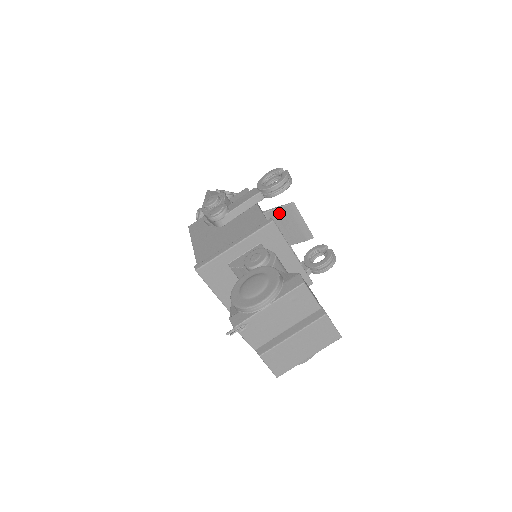
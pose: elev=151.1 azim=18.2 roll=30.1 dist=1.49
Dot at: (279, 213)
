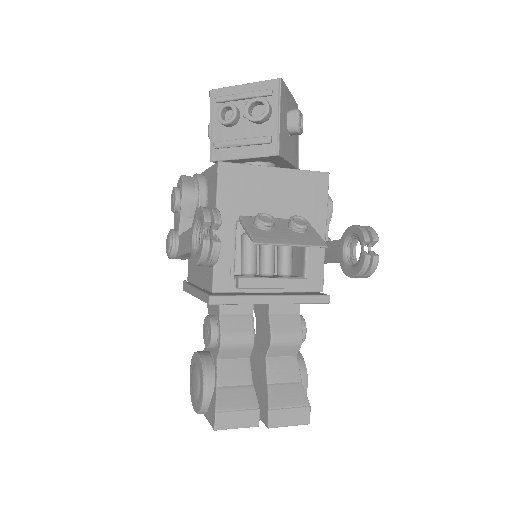
Dot at: occluded
